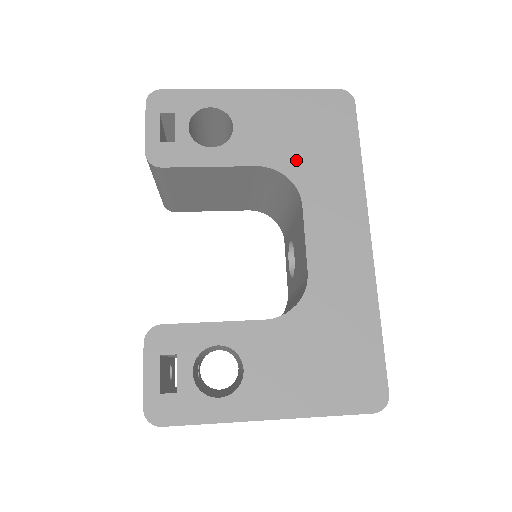
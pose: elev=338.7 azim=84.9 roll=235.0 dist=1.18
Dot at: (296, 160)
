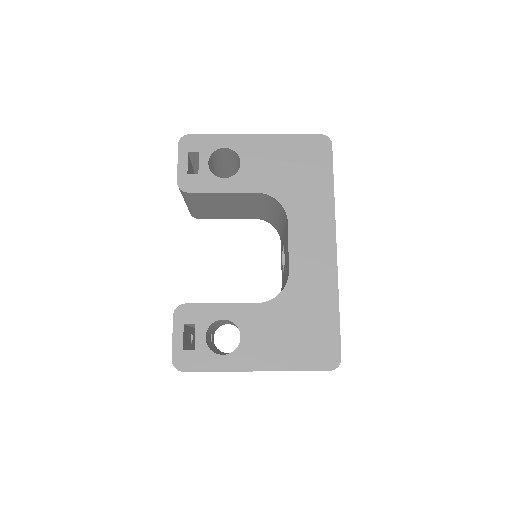
Dot at: (285, 188)
